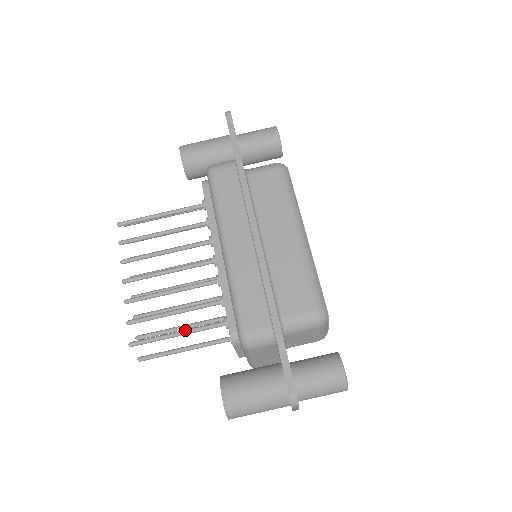
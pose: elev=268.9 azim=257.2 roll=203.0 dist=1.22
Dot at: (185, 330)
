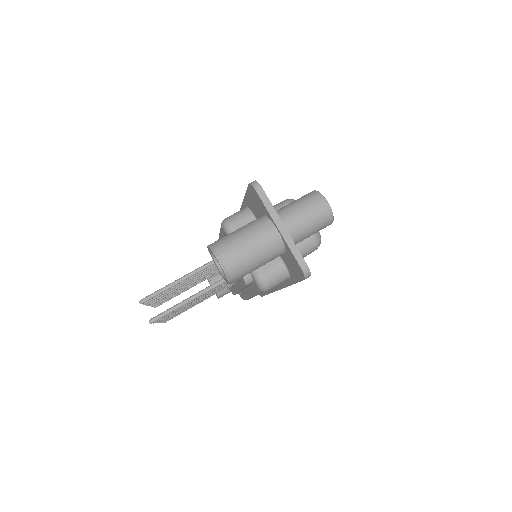
Dot at: (188, 274)
